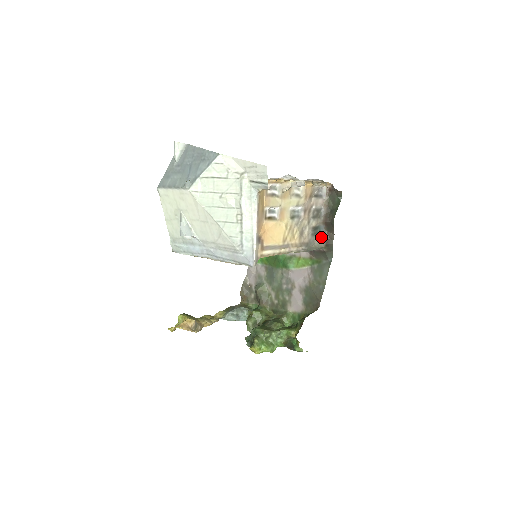
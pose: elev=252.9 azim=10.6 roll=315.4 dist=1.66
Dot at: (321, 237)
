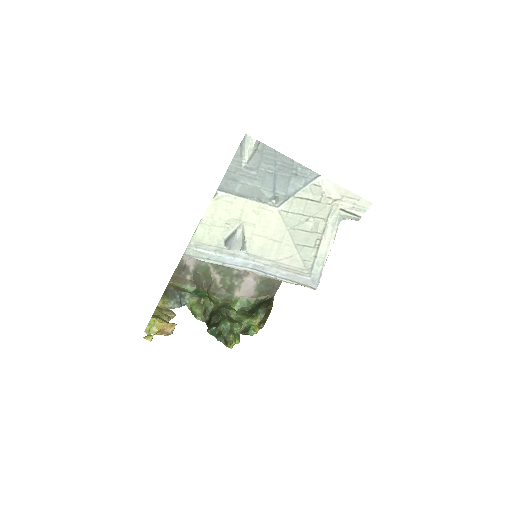
Dot at: occluded
